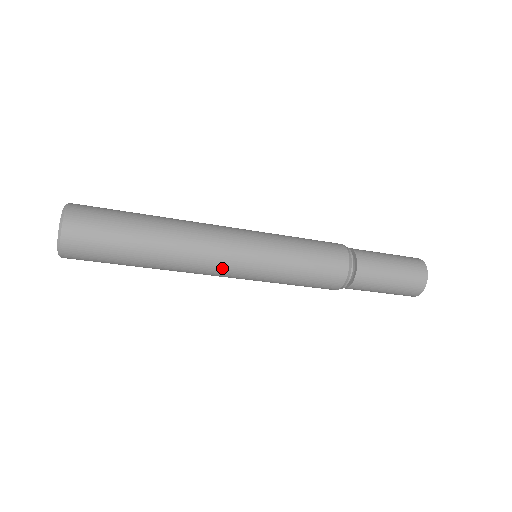
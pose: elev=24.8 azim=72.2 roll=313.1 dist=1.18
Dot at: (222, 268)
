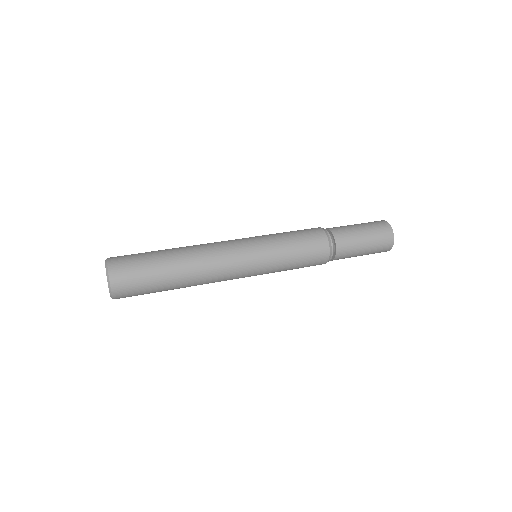
Dot at: (232, 278)
